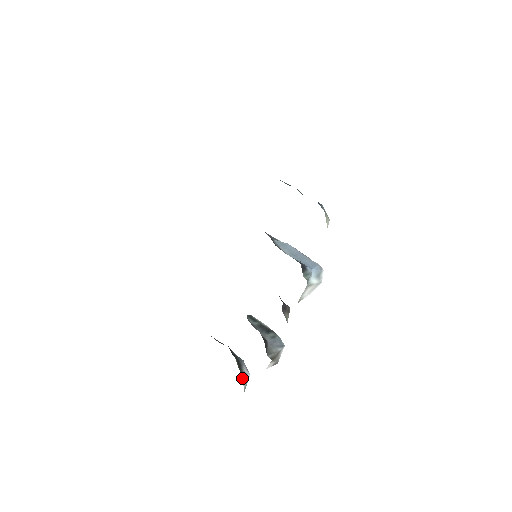
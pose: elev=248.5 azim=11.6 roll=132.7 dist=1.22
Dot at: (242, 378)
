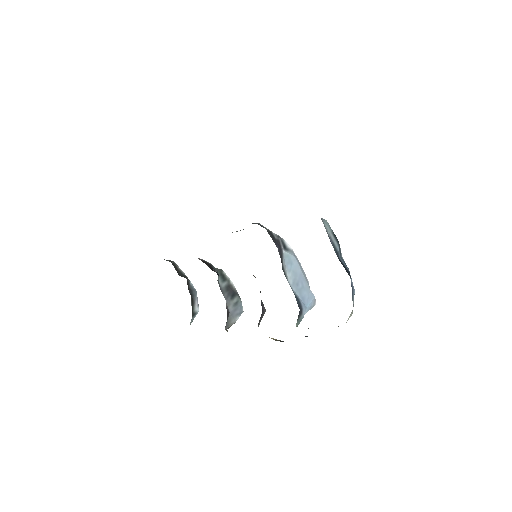
Dot at: occluded
